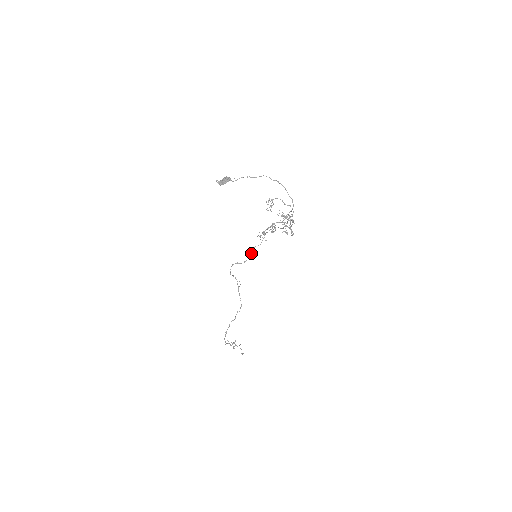
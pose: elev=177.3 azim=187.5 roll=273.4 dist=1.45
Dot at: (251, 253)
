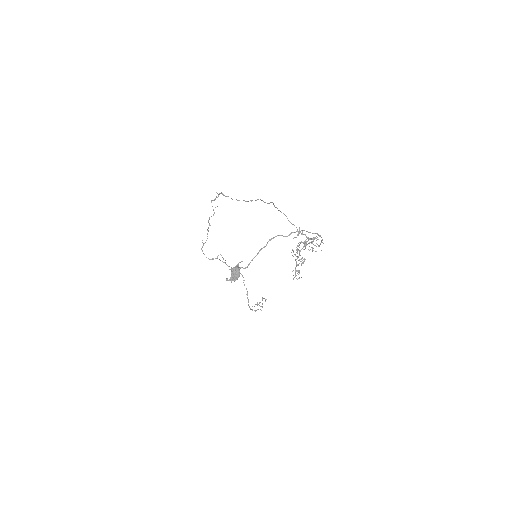
Dot at: occluded
